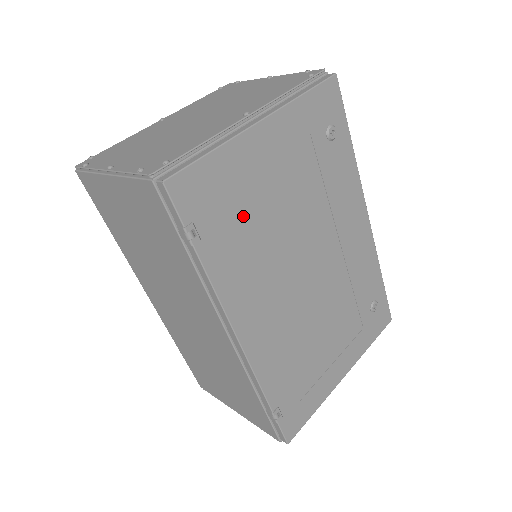
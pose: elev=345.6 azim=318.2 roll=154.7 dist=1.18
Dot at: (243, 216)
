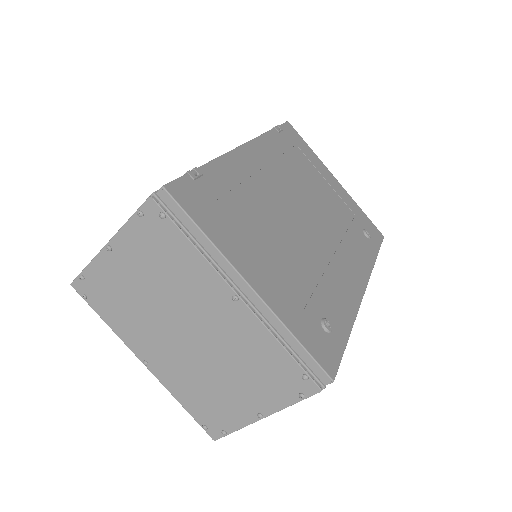
Dot at: (300, 162)
